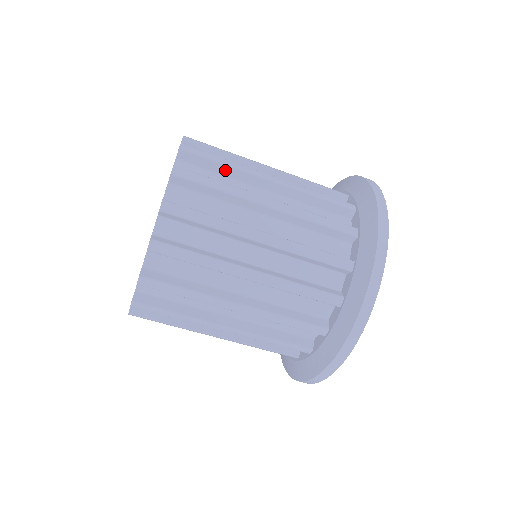
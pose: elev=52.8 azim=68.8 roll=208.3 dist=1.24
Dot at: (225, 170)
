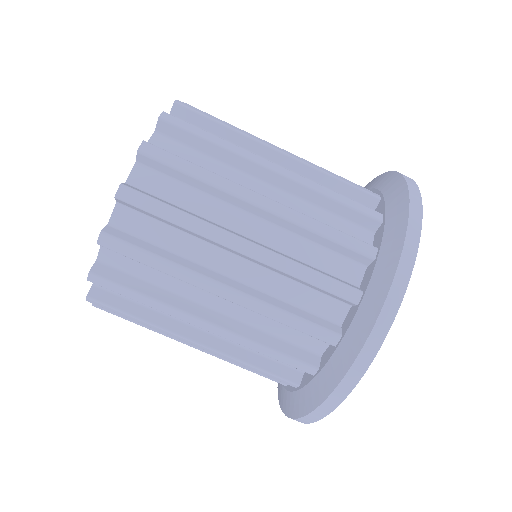
Dot at: (198, 184)
